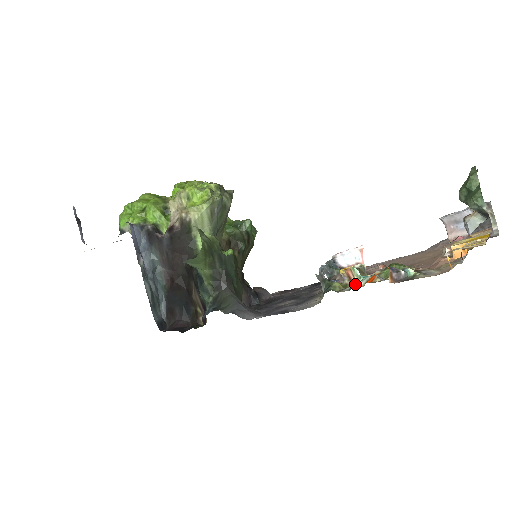
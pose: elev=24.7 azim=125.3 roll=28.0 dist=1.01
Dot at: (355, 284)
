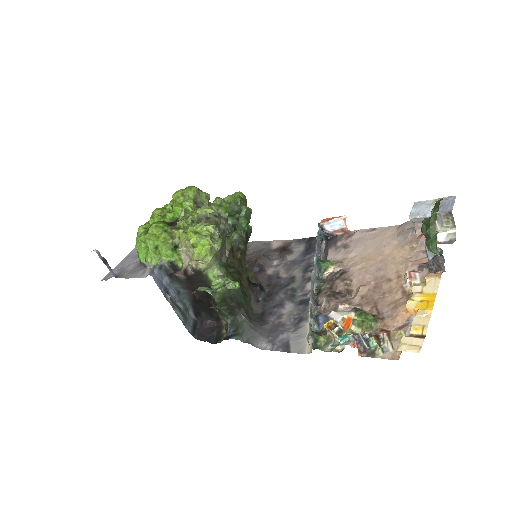
Dot at: (335, 341)
